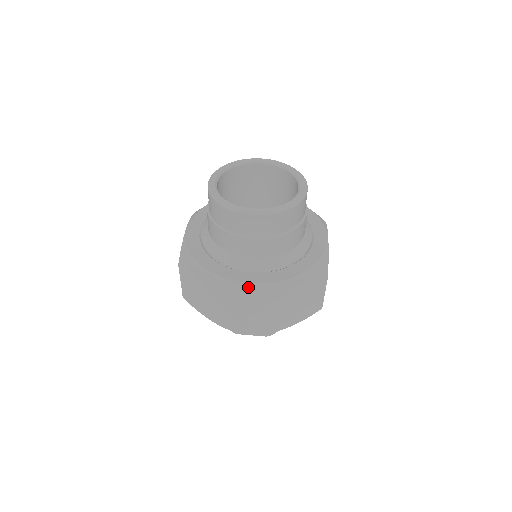
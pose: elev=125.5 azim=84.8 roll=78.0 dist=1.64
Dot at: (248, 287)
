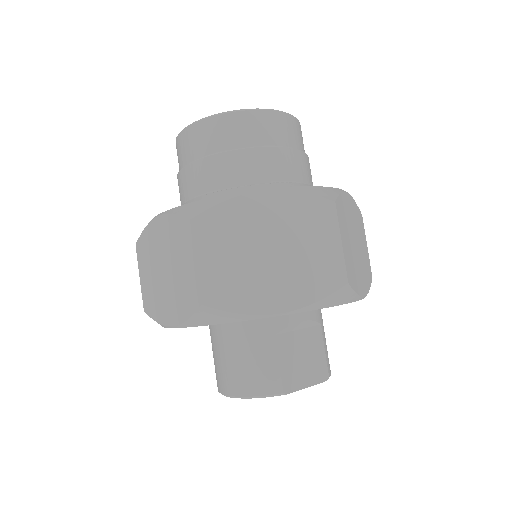
Dot at: (319, 189)
